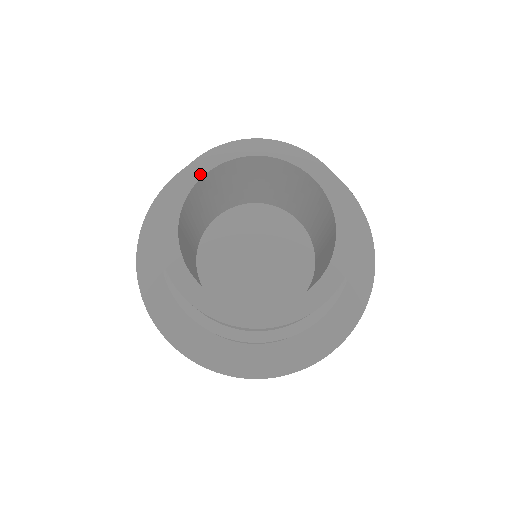
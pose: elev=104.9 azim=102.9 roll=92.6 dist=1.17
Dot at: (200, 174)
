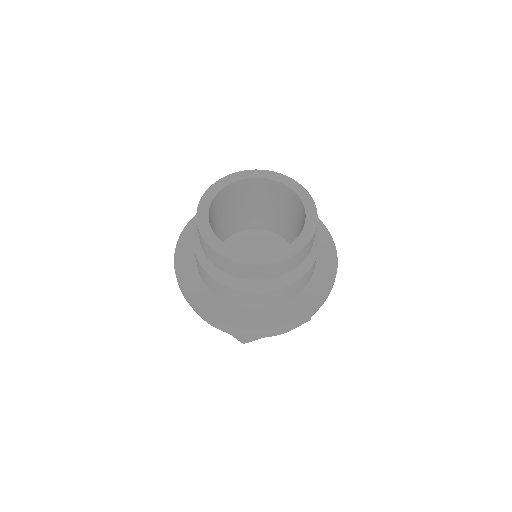
Dot at: (238, 179)
